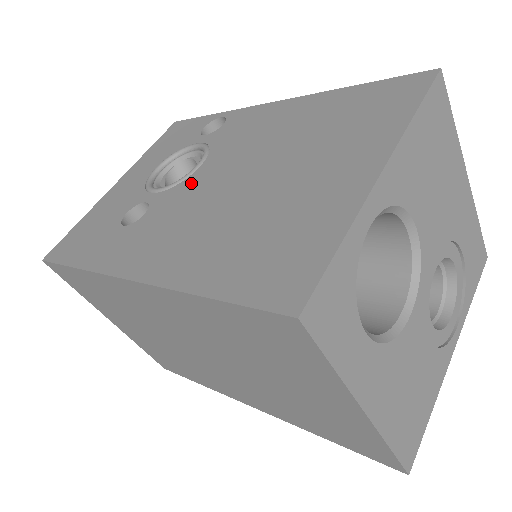
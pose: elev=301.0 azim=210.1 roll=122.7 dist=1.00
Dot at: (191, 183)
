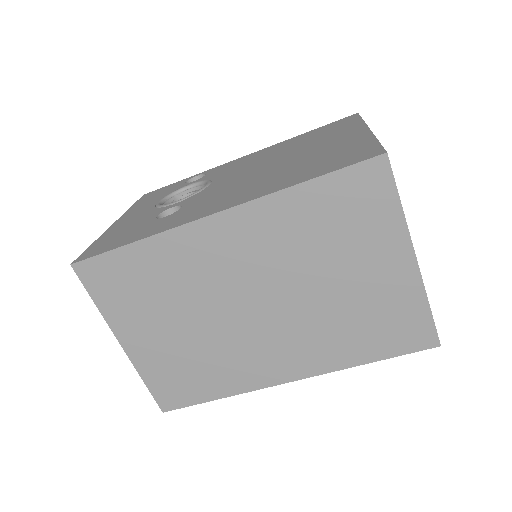
Dot at: (213, 187)
